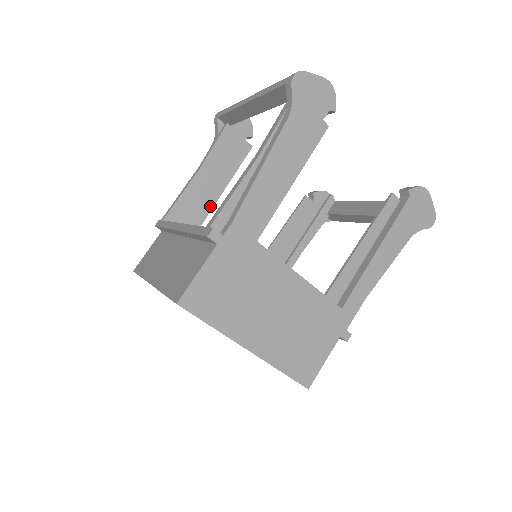
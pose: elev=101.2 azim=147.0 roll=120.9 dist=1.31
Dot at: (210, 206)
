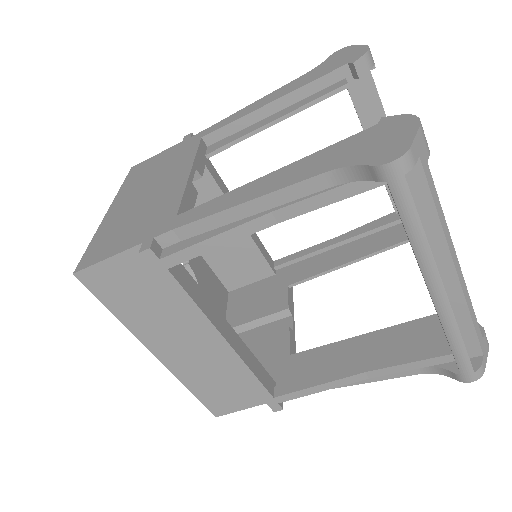
Dot at: occluded
